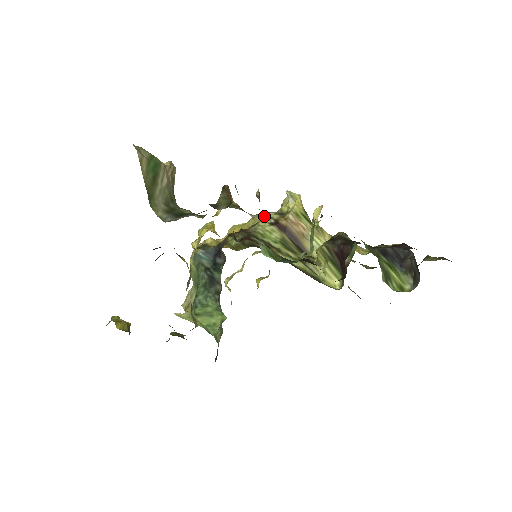
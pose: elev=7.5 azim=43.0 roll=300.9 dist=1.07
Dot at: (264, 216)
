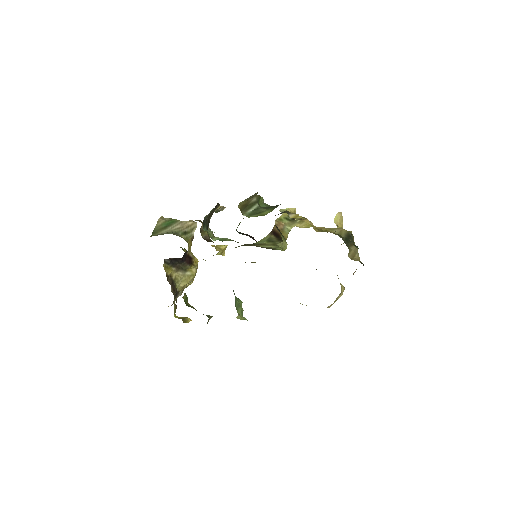
Dot at: occluded
